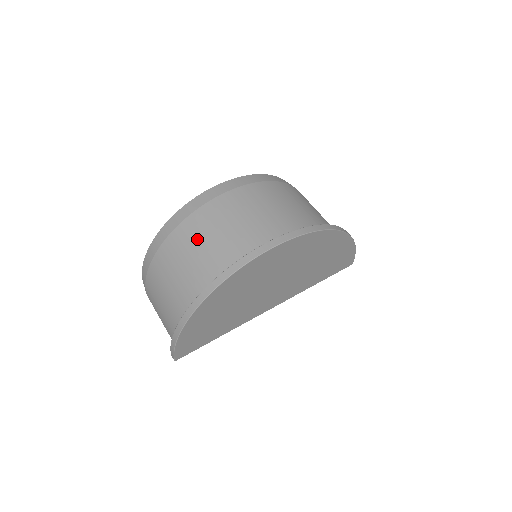
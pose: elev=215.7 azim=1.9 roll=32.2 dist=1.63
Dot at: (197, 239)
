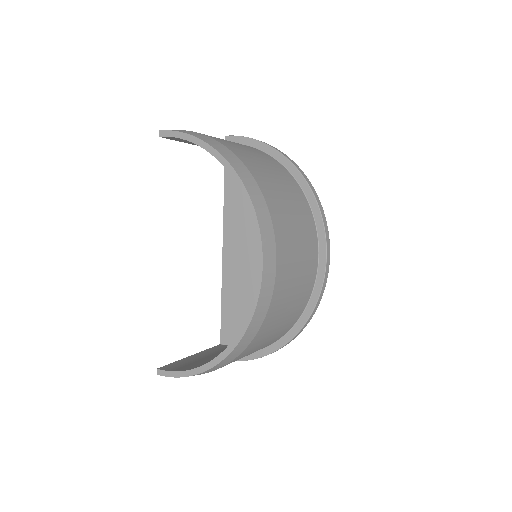
Dot at: (277, 323)
